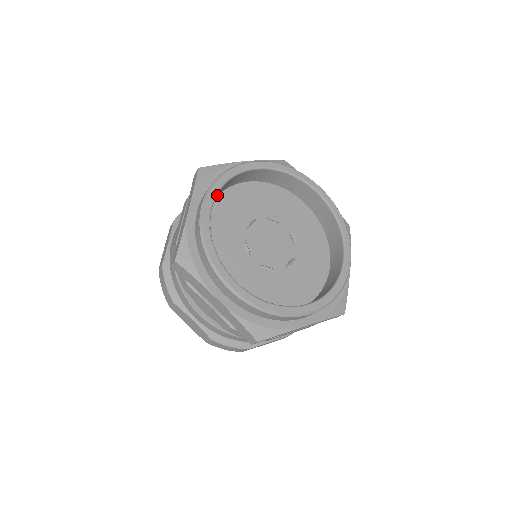
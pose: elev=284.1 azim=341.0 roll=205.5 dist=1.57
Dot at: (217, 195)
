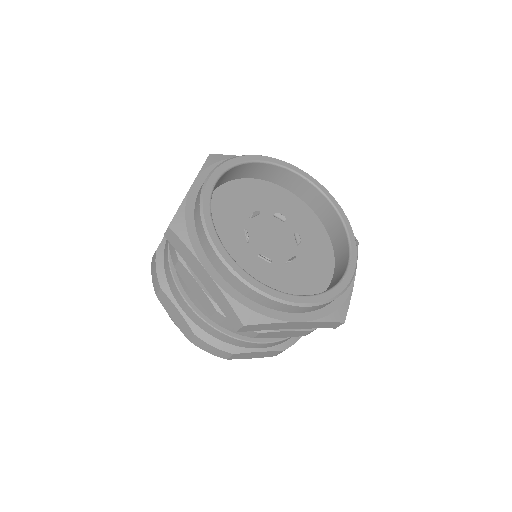
Dot at: (224, 182)
